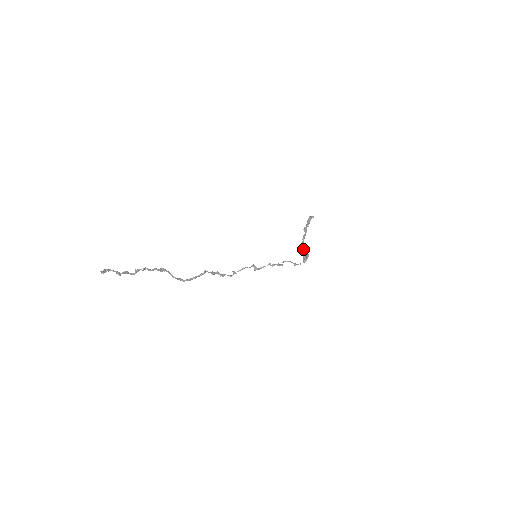
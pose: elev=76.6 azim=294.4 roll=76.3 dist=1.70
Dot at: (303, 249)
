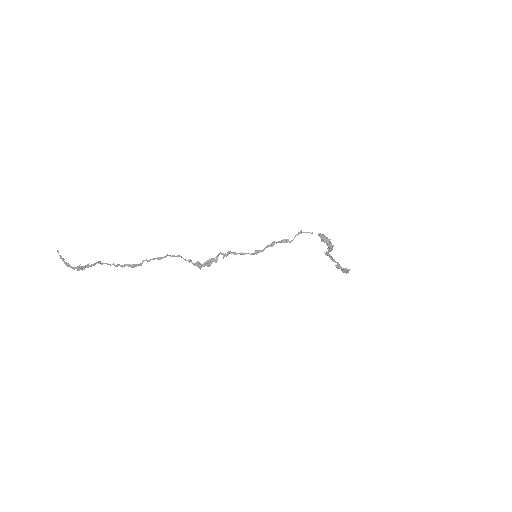
Dot at: (328, 251)
